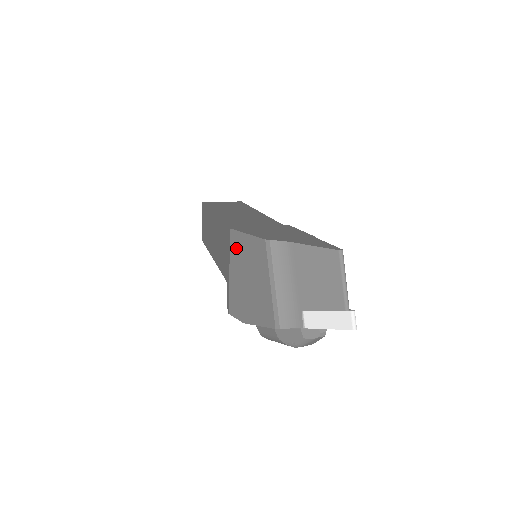
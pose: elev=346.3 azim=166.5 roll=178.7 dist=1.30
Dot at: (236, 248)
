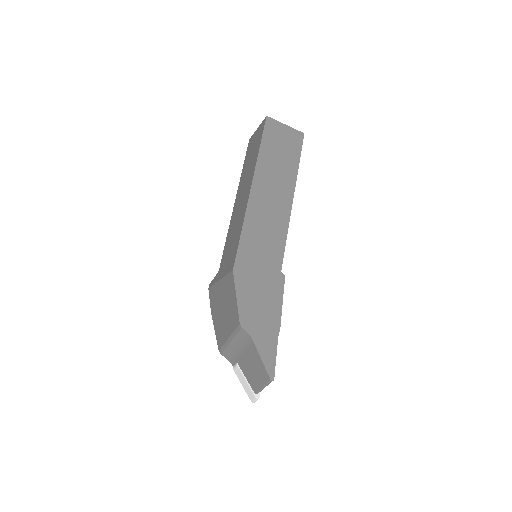
Dot at: (229, 284)
